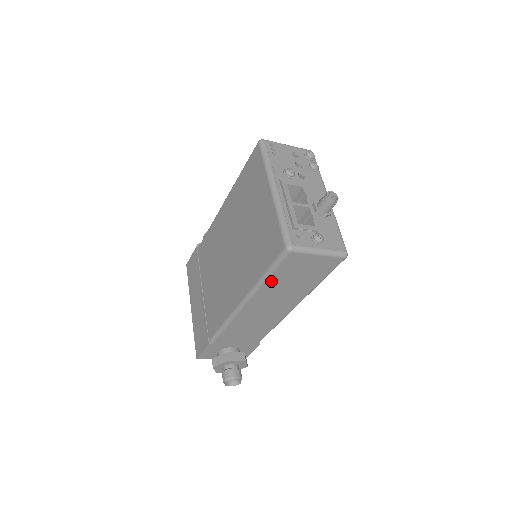
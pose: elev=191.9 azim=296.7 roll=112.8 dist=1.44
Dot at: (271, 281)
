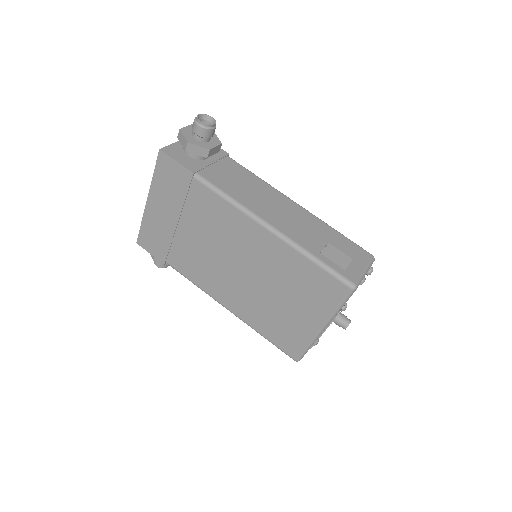
Dot at: occluded
